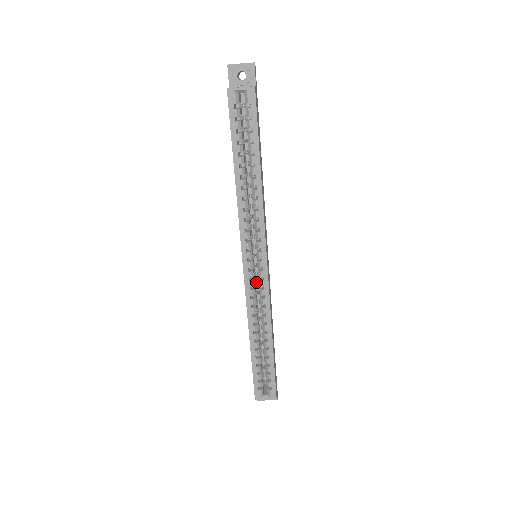
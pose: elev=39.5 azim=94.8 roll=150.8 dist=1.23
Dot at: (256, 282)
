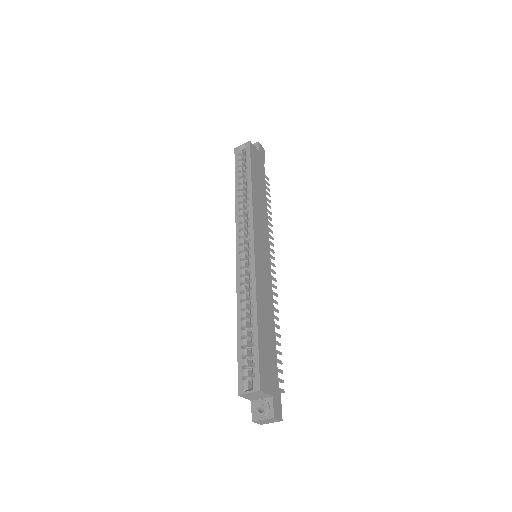
Dot at: occluded
